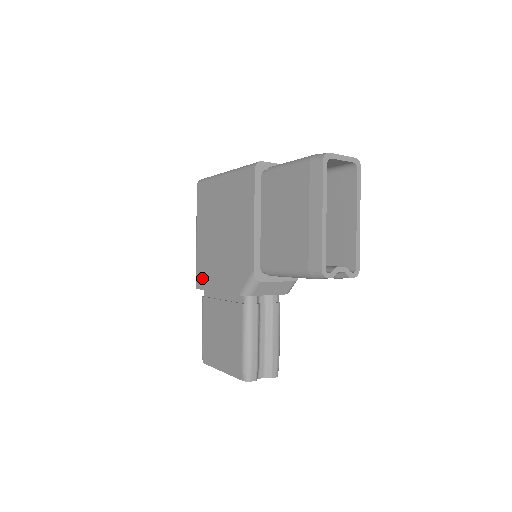
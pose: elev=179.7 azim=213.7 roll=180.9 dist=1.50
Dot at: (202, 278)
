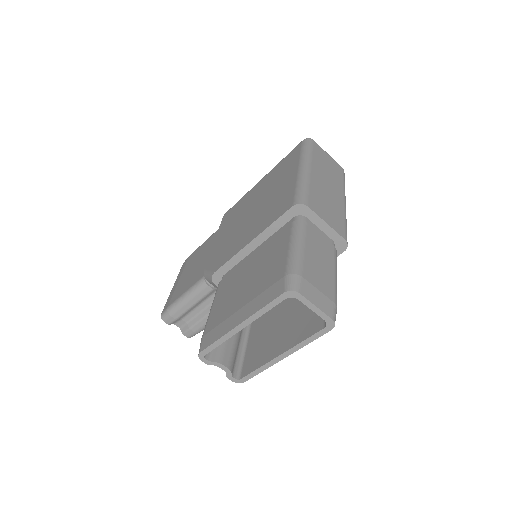
Dot at: (228, 215)
